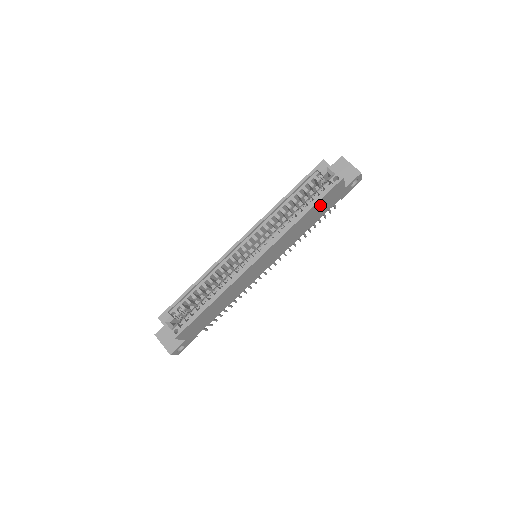
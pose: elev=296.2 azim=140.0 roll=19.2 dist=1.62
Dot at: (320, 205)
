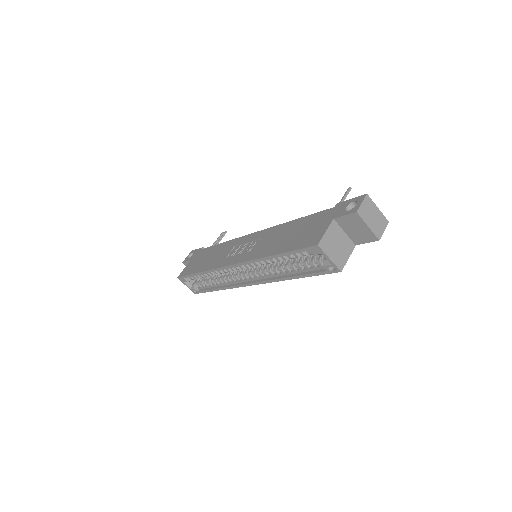
Dot at: occluded
